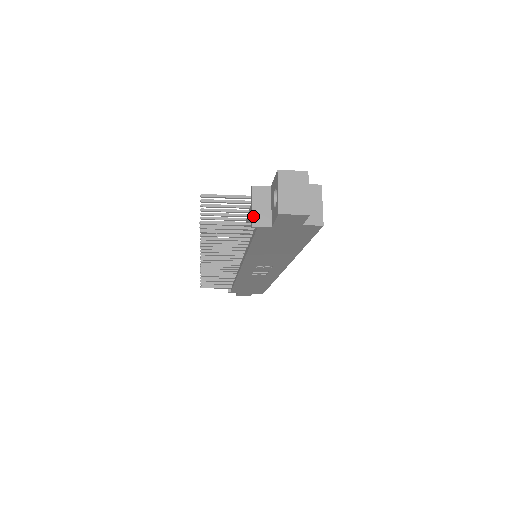
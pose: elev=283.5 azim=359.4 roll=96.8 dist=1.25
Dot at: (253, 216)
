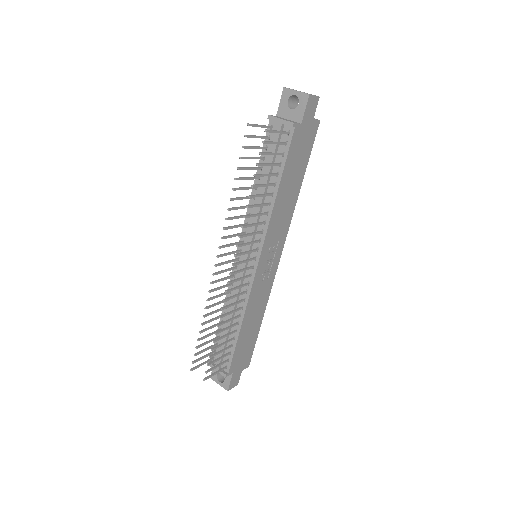
Dot at: (288, 121)
